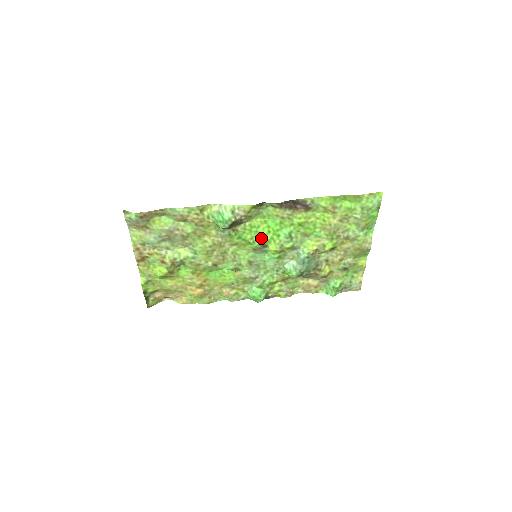
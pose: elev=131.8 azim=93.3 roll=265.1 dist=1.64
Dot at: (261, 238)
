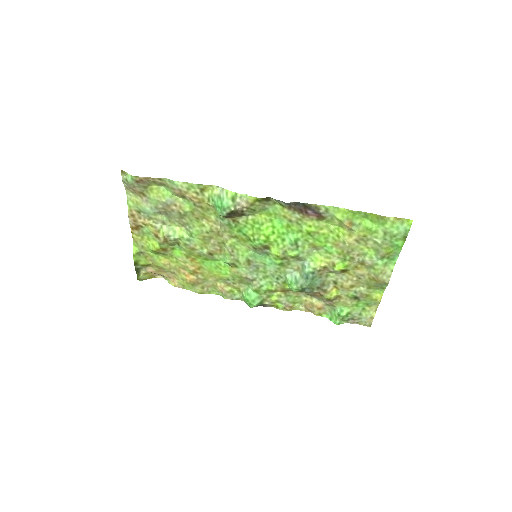
Dot at: (263, 237)
